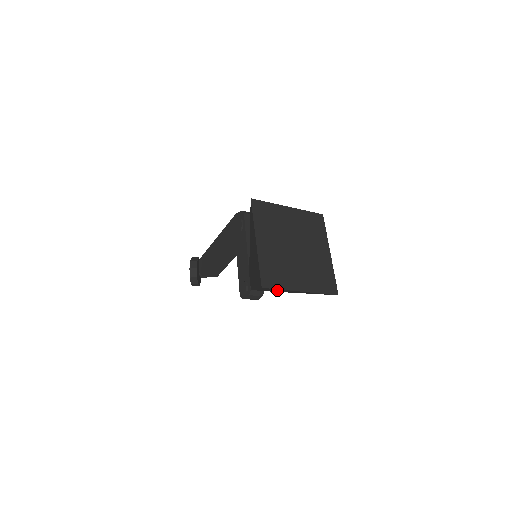
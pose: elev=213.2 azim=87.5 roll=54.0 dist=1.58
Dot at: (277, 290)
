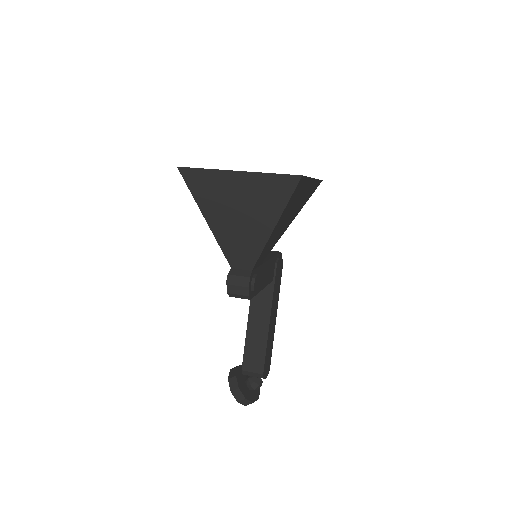
Dot at: (225, 205)
